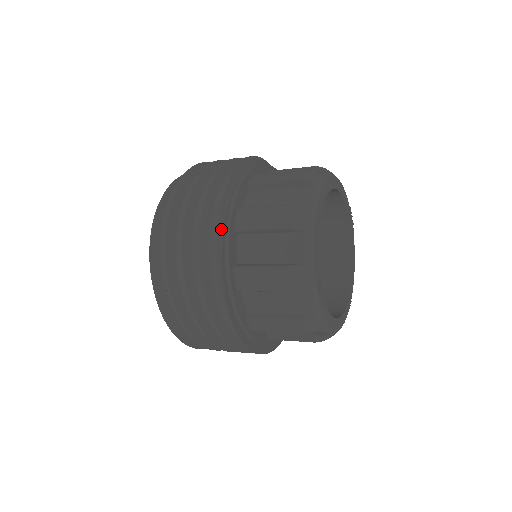
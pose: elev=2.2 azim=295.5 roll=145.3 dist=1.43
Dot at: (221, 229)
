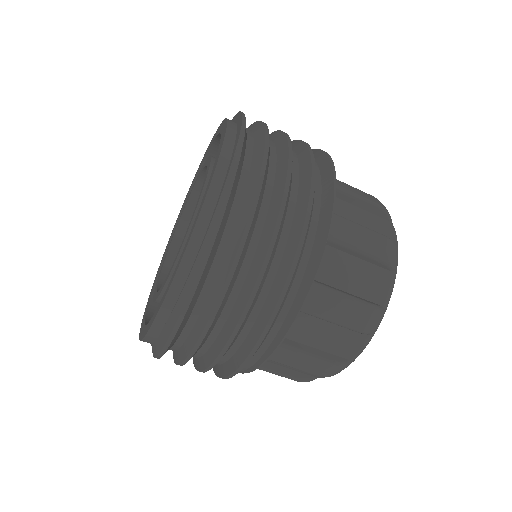
Dot at: occluded
